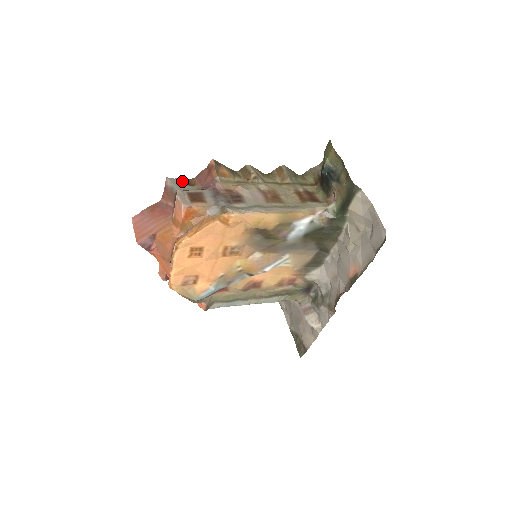
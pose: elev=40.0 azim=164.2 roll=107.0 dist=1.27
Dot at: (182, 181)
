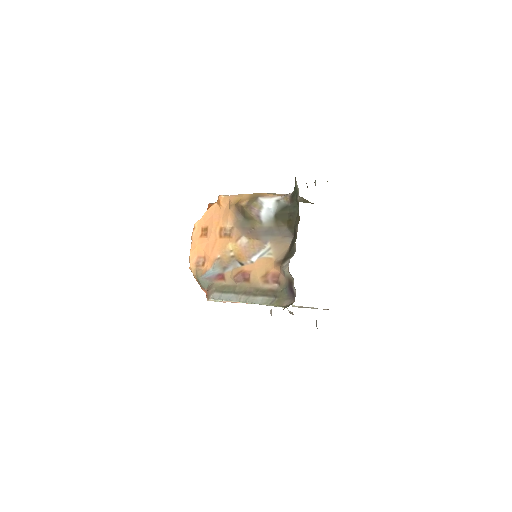
Dot at: occluded
